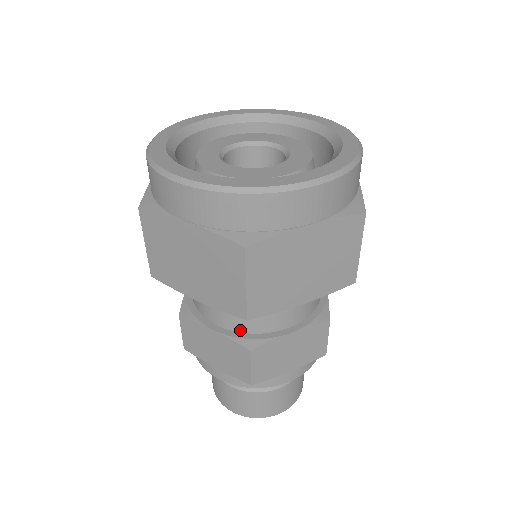
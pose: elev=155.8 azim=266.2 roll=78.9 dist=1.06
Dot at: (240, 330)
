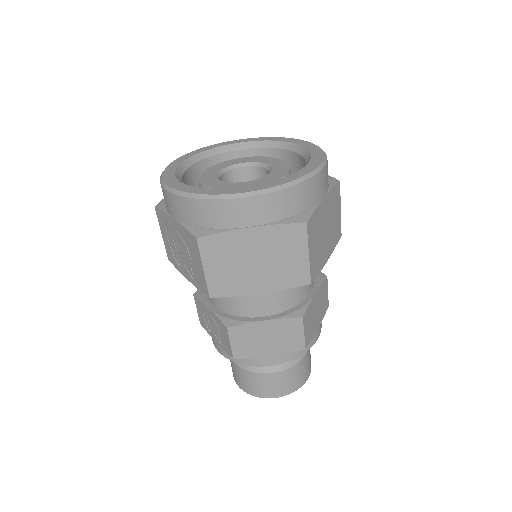
Dot at: (284, 309)
